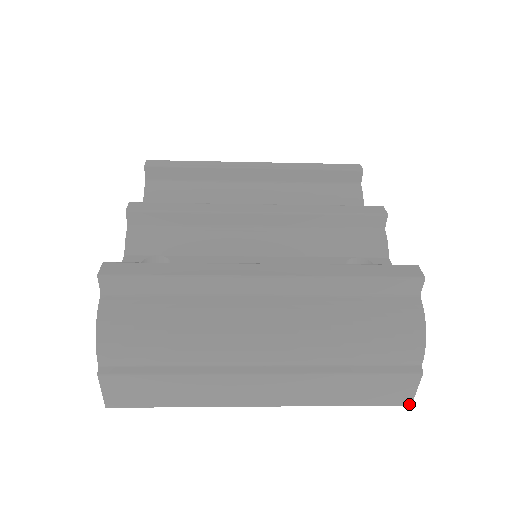
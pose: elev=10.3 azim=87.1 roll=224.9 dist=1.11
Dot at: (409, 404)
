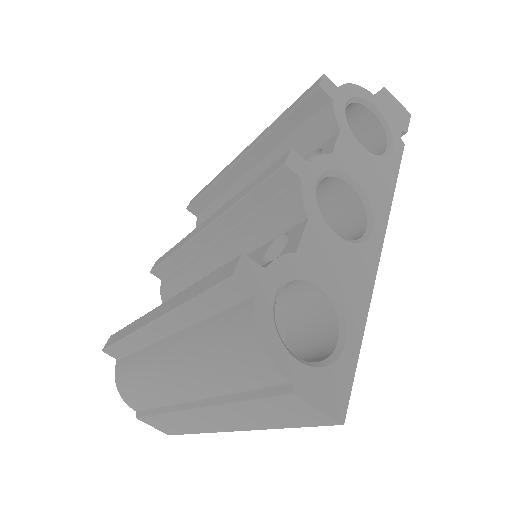
Dot at: (338, 424)
